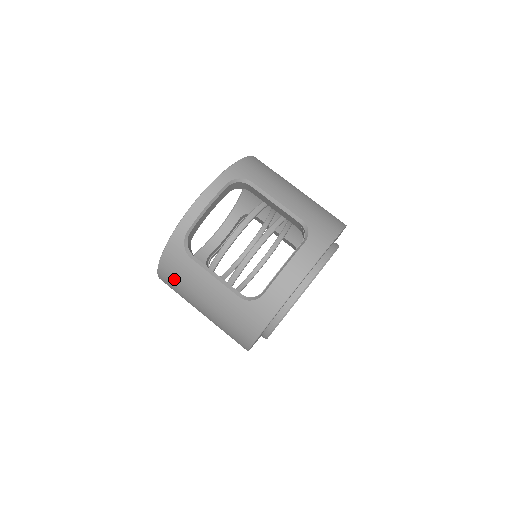
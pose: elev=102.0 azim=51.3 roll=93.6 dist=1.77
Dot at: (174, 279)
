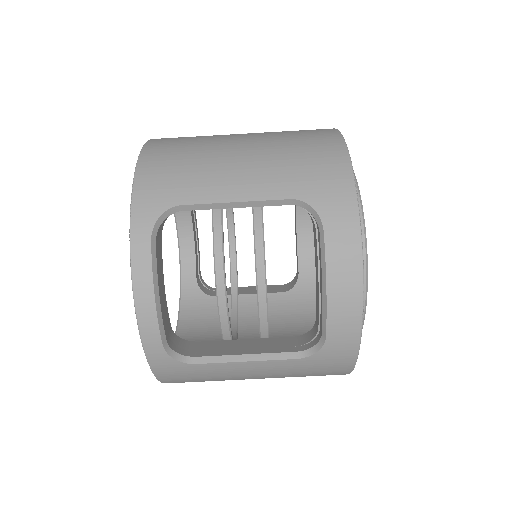
Dot at: occluded
